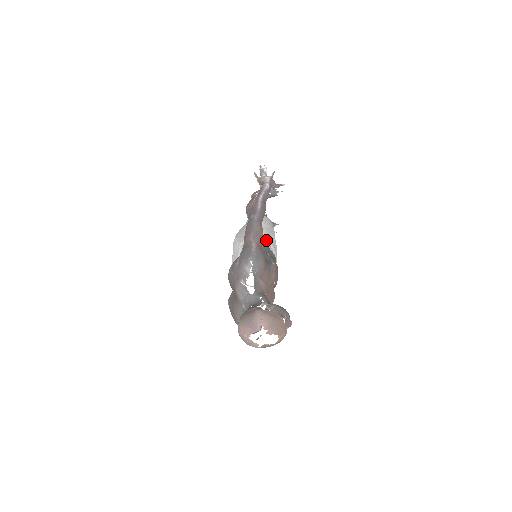
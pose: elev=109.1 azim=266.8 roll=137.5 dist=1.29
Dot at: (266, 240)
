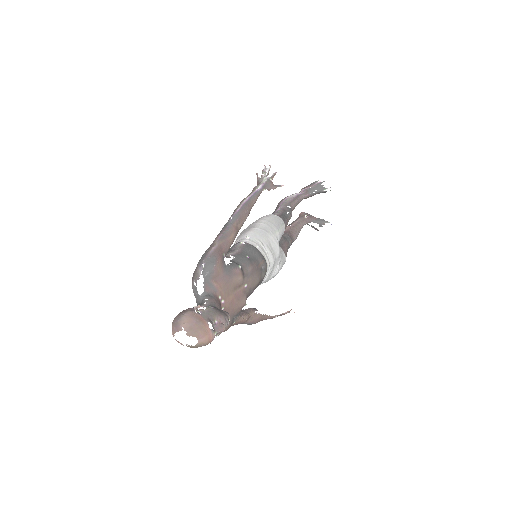
Dot at: (258, 241)
